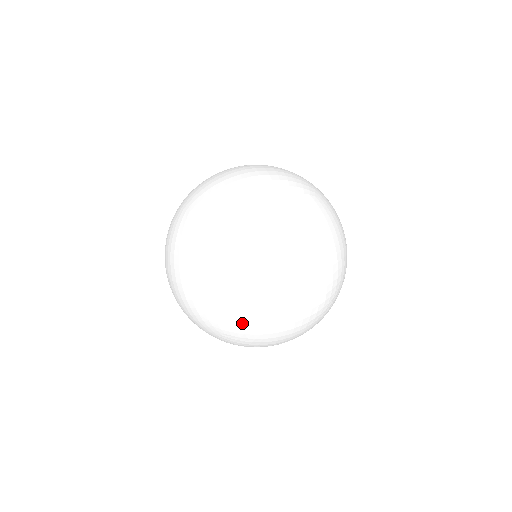
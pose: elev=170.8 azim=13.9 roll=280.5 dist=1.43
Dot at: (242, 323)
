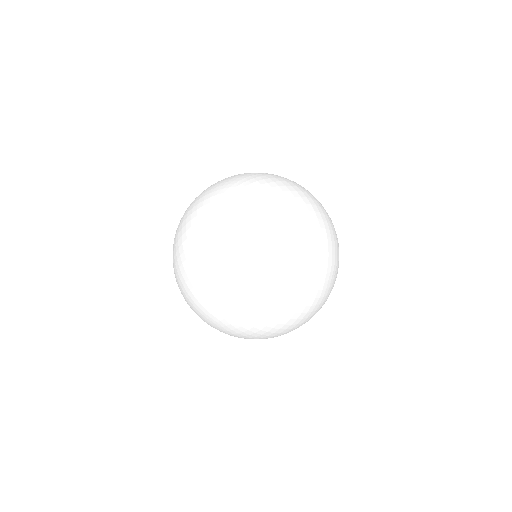
Dot at: (230, 334)
